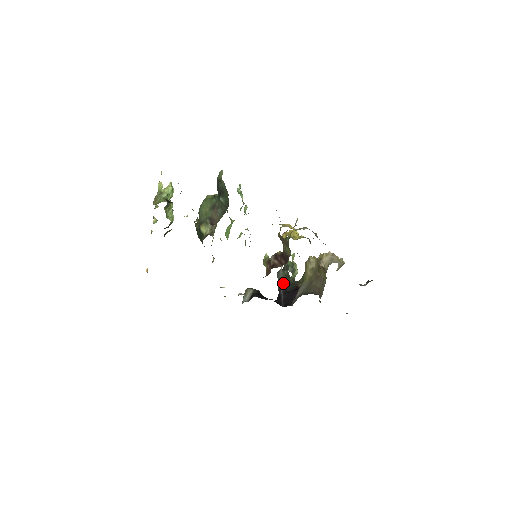
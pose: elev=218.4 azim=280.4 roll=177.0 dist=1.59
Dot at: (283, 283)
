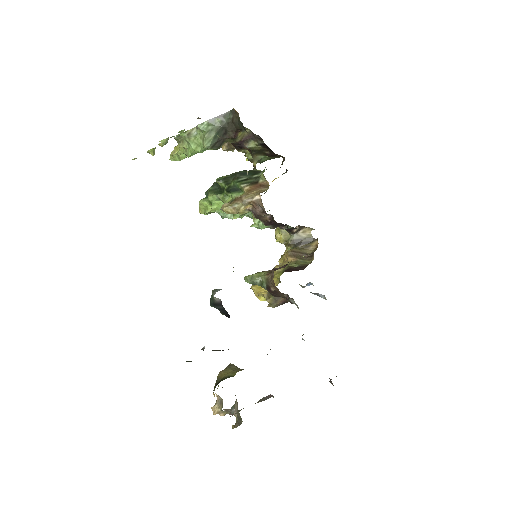
Dot at: occluded
